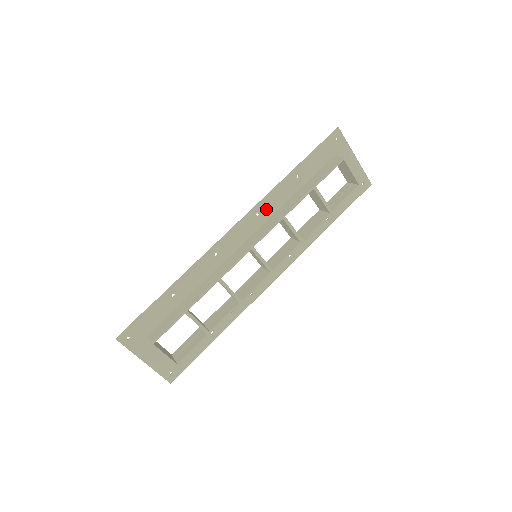
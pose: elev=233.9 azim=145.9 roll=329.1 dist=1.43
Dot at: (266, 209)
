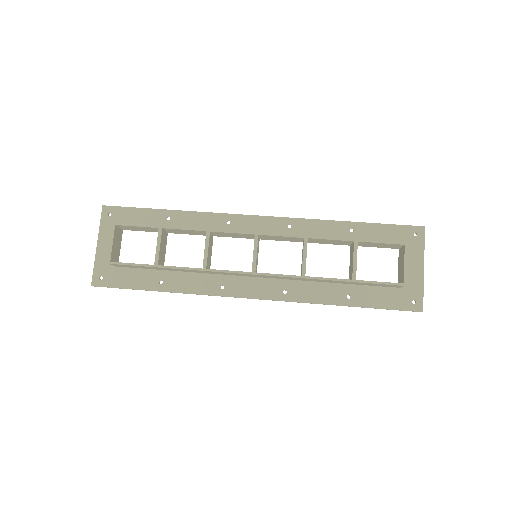
Dot at: (300, 229)
